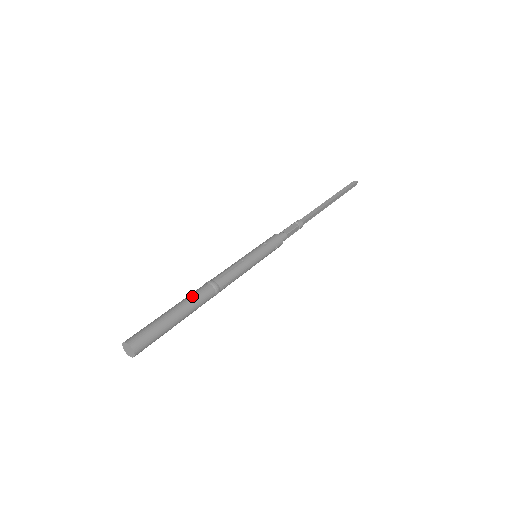
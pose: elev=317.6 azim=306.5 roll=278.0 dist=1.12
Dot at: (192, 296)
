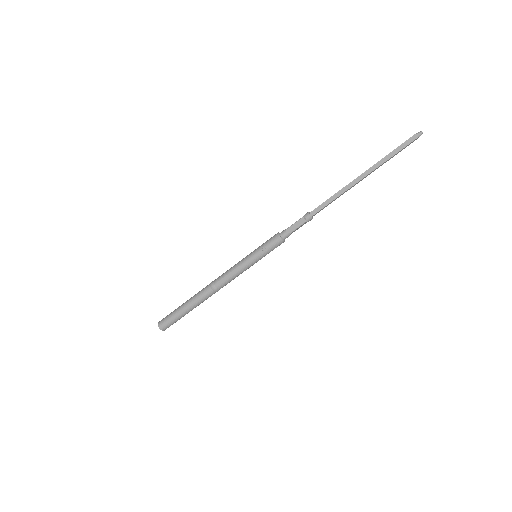
Dot at: (198, 297)
